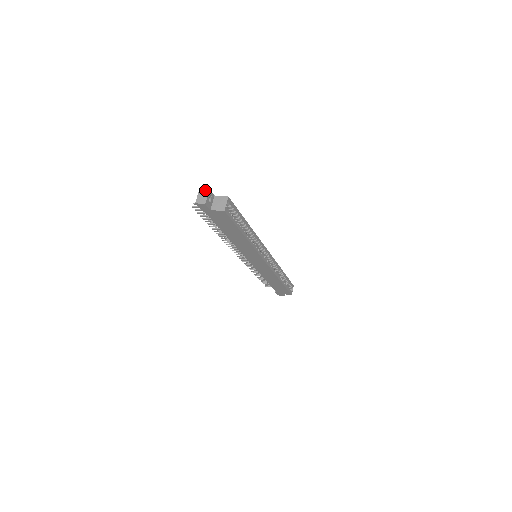
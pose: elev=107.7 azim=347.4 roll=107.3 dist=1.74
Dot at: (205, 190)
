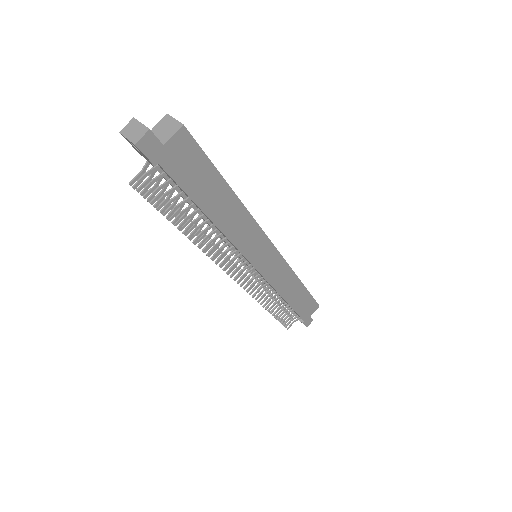
Dot at: (129, 124)
